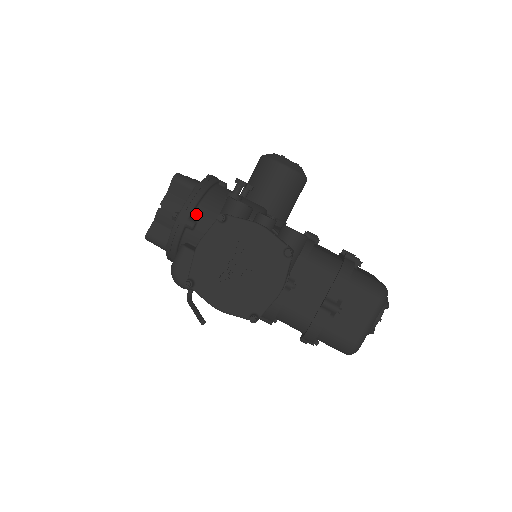
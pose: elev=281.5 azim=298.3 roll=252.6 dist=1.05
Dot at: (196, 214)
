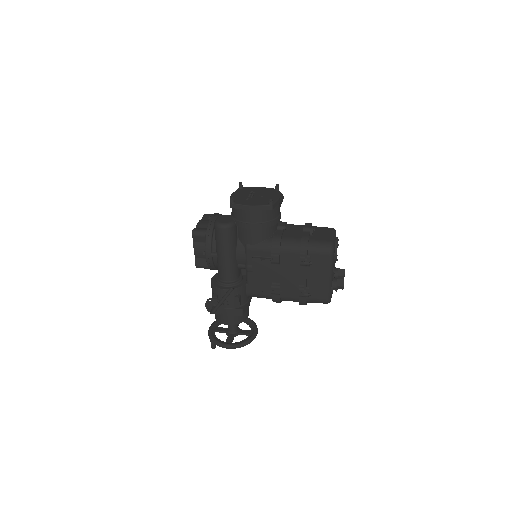
Dot at: occluded
